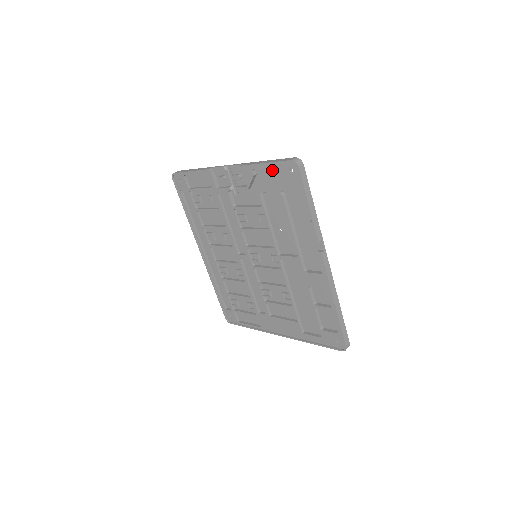
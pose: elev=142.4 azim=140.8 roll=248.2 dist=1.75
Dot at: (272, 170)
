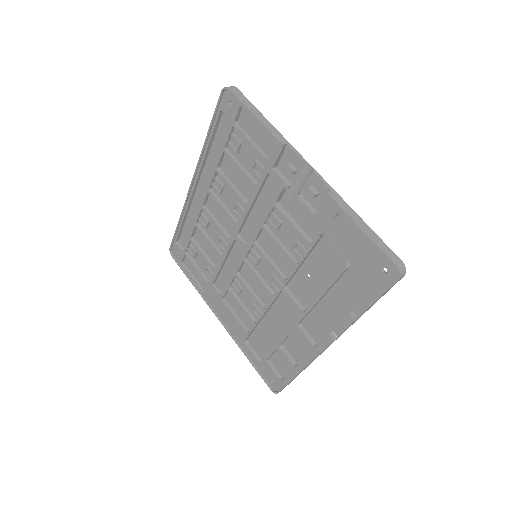
Dot at: (361, 237)
